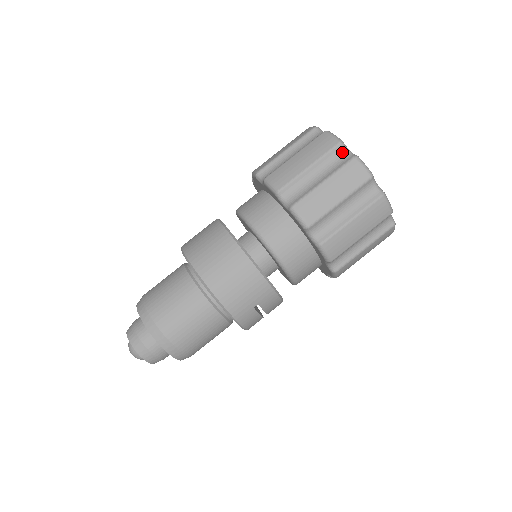
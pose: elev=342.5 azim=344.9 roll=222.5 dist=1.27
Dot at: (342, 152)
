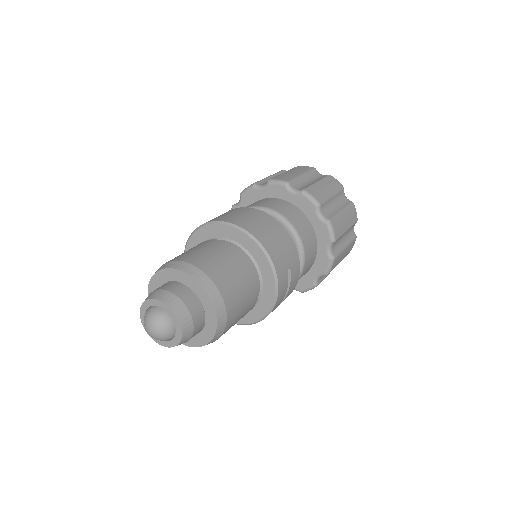
Dot at: (318, 174)
